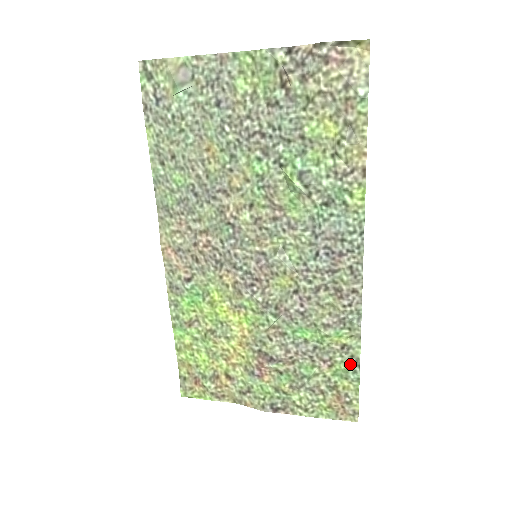
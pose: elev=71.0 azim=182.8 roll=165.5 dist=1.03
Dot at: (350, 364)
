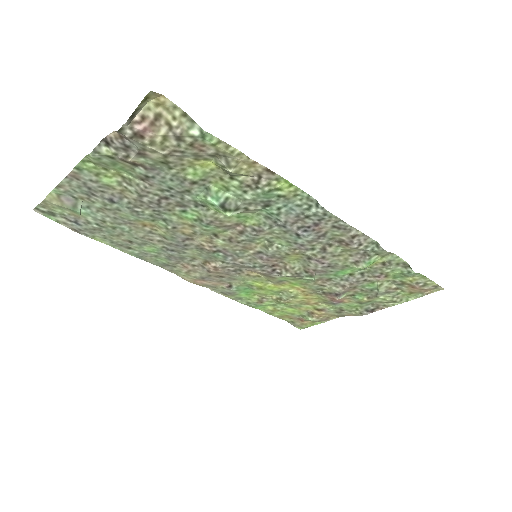
Dot at: (401, 268)
